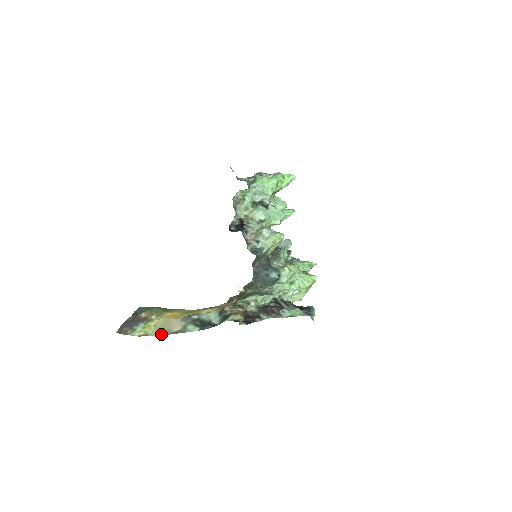
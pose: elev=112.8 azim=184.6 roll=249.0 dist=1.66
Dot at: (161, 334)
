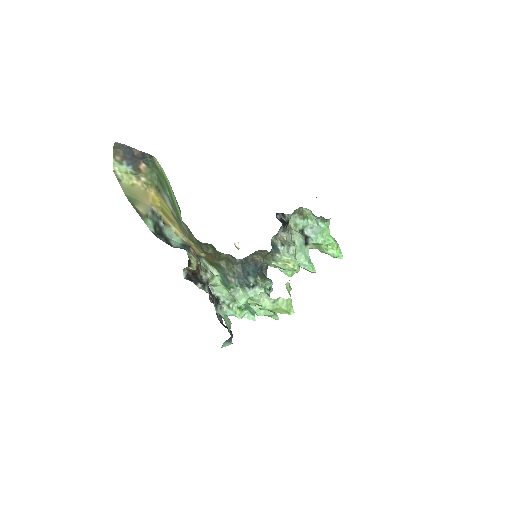
Dot at: (127, 195)
